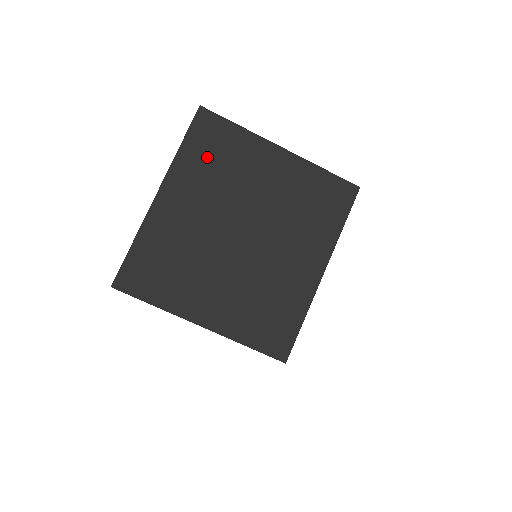
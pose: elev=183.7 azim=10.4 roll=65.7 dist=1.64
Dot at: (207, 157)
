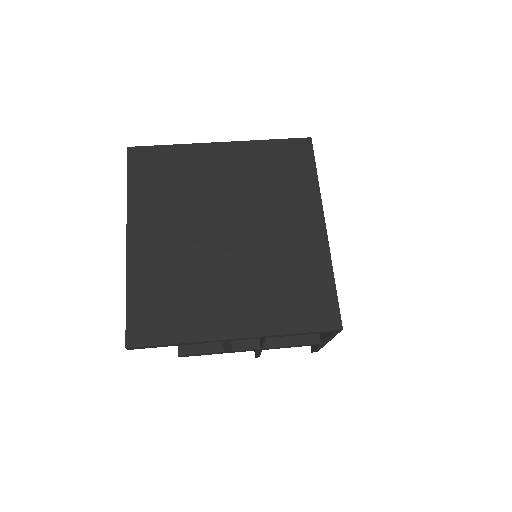
Dot at: (157, 185)
